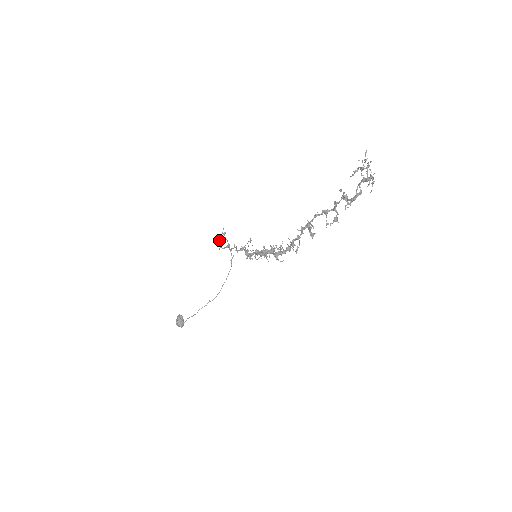
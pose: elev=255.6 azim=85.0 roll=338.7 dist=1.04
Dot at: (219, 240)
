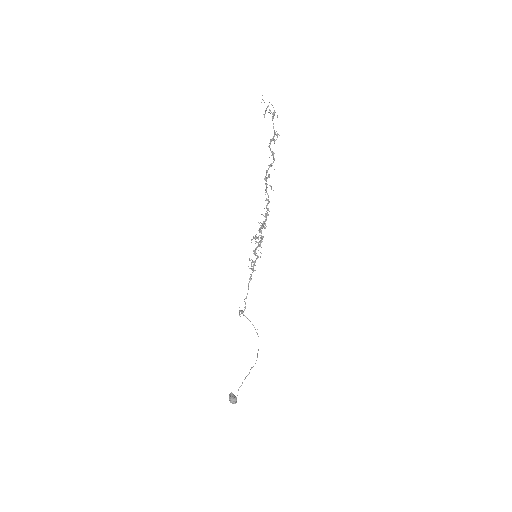
Dot at: (239, 314)
